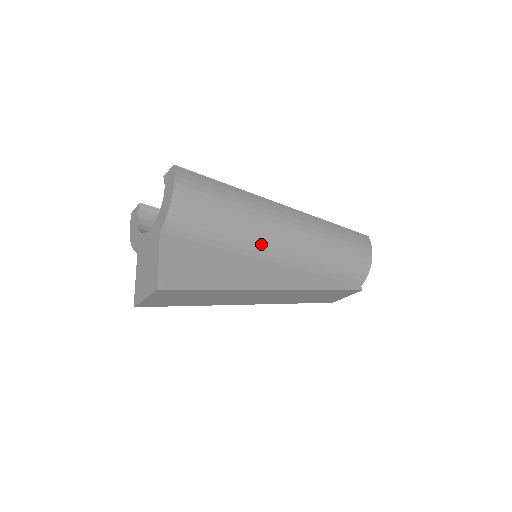
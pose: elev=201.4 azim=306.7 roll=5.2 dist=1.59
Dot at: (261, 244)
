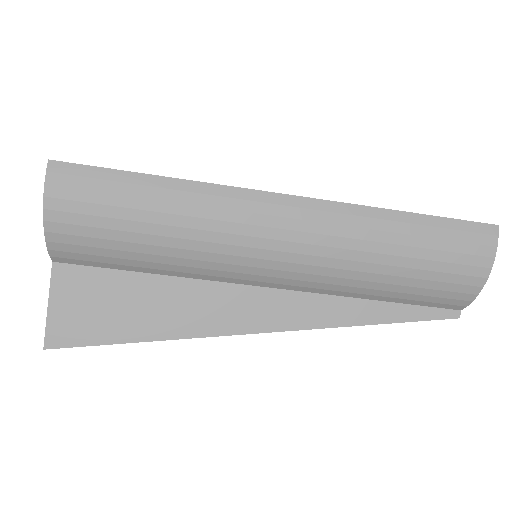
Dot at: (226, 268)
